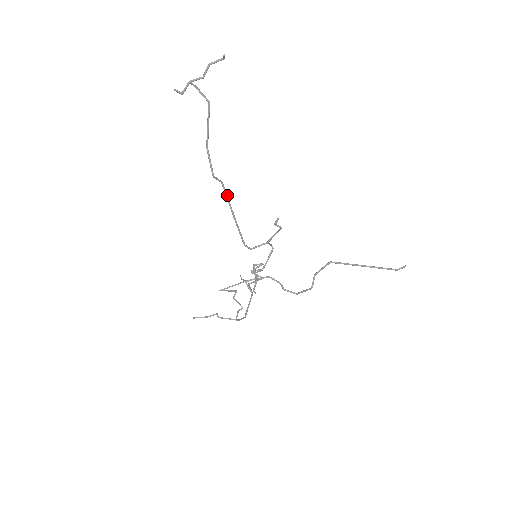
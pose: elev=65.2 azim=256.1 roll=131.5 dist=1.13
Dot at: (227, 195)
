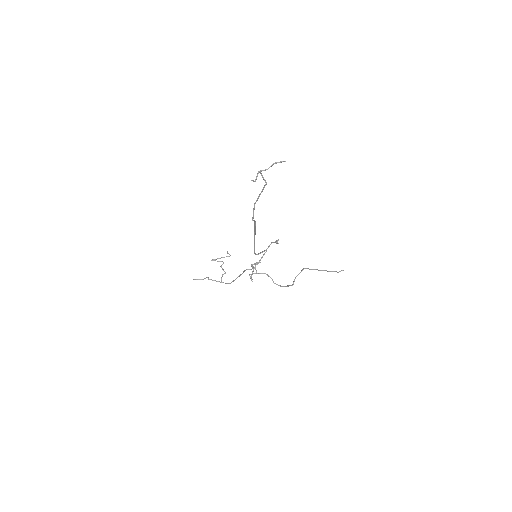
Dot at: (255, 228)
